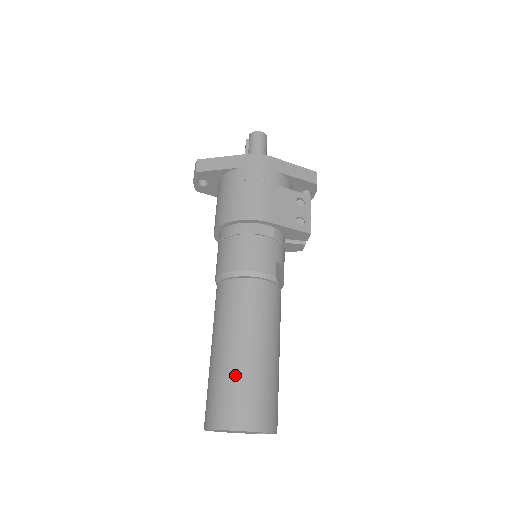
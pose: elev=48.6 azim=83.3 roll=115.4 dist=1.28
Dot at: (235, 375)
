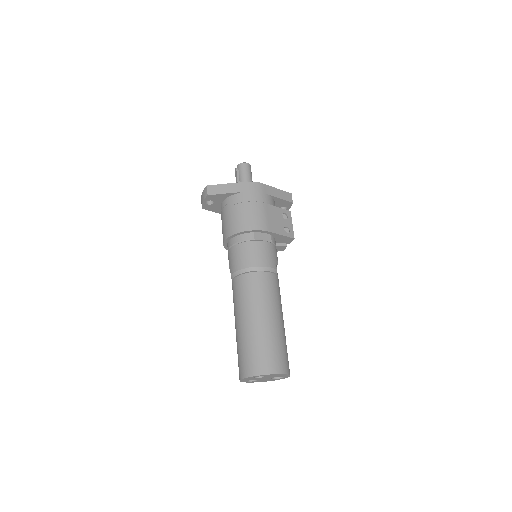
Dot at: (262, 338)
